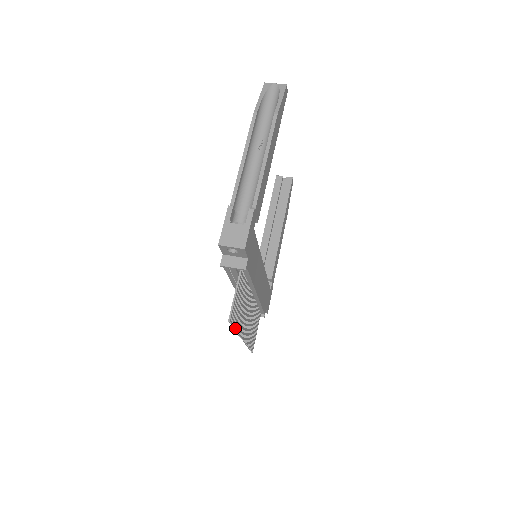
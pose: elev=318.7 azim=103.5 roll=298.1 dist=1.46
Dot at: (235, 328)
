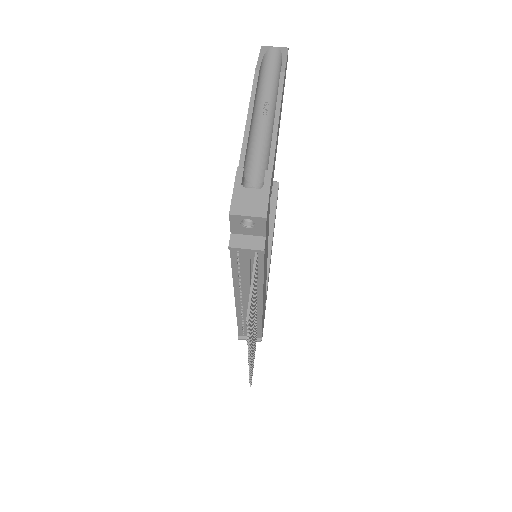
Dot at: (249, 336)
